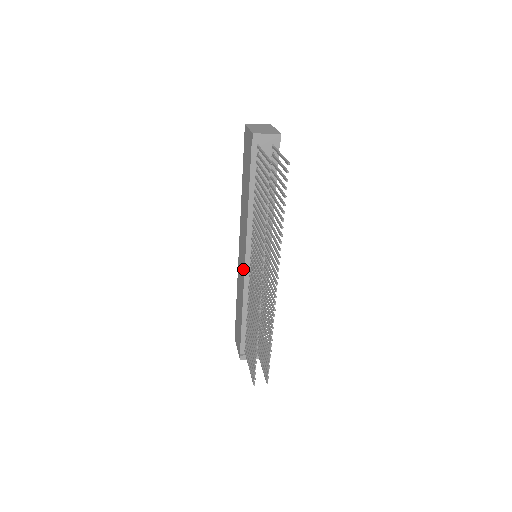
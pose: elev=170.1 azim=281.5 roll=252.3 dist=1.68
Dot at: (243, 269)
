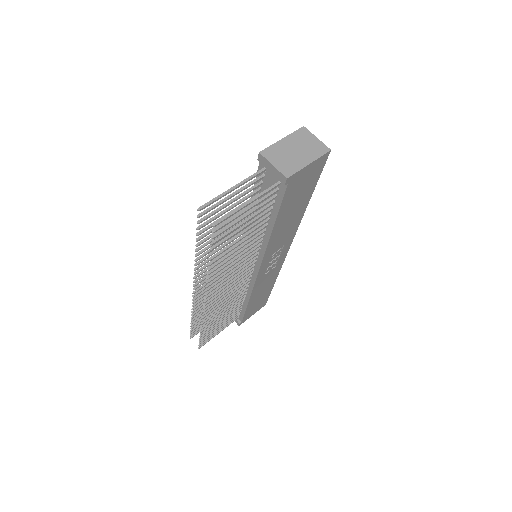
Dot at: occluded
